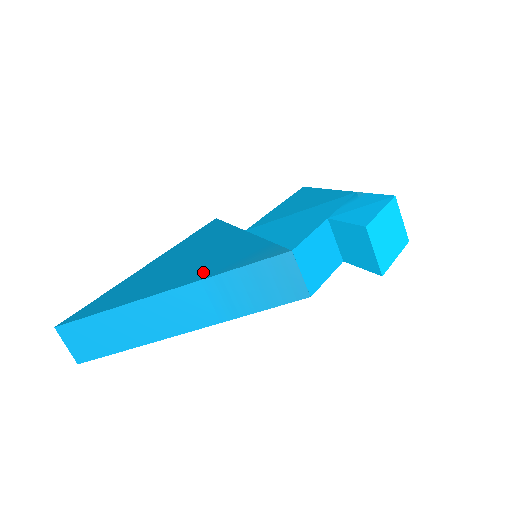
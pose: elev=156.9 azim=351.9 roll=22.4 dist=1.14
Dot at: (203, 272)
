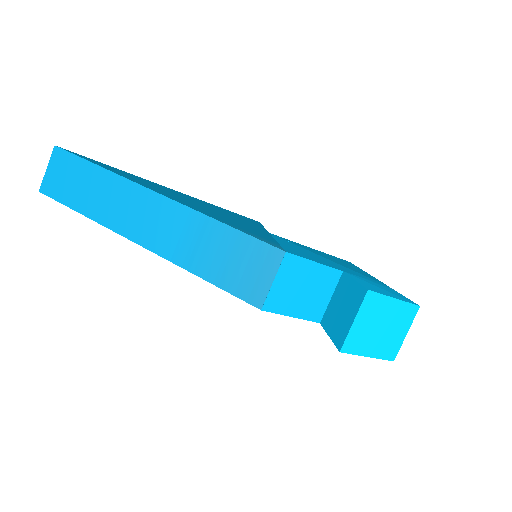
Dot at: (201, 210)
